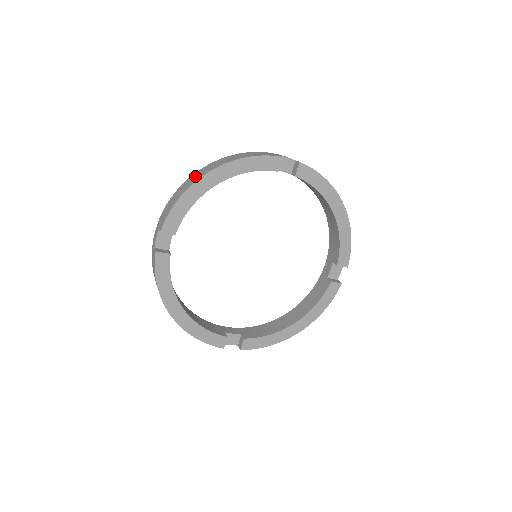
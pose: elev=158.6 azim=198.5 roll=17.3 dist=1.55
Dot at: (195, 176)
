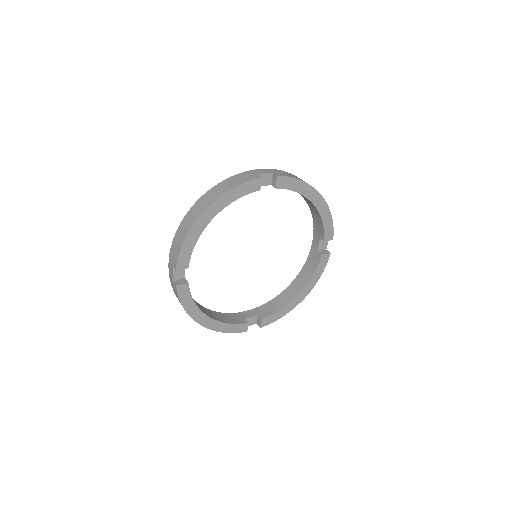
Dot at: (191, 215)
